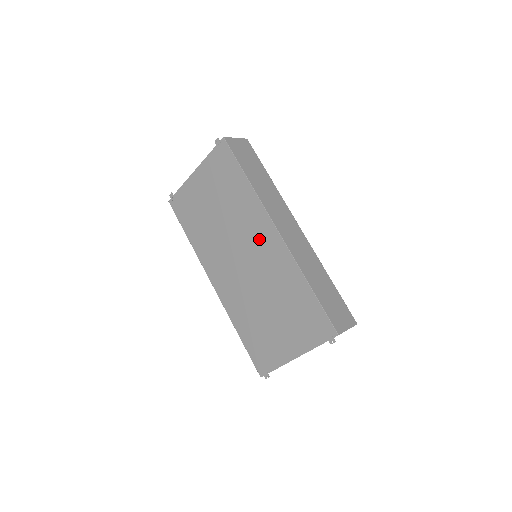
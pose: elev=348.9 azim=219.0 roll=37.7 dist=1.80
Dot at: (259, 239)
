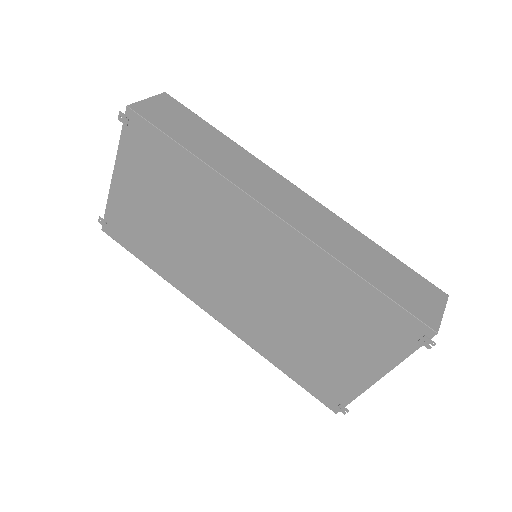
Dot at: (251, 236)
